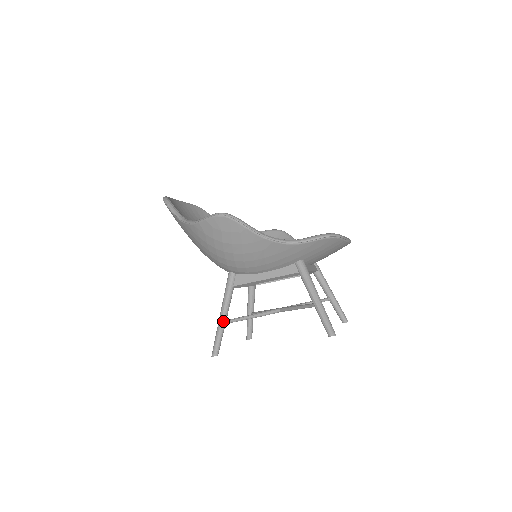
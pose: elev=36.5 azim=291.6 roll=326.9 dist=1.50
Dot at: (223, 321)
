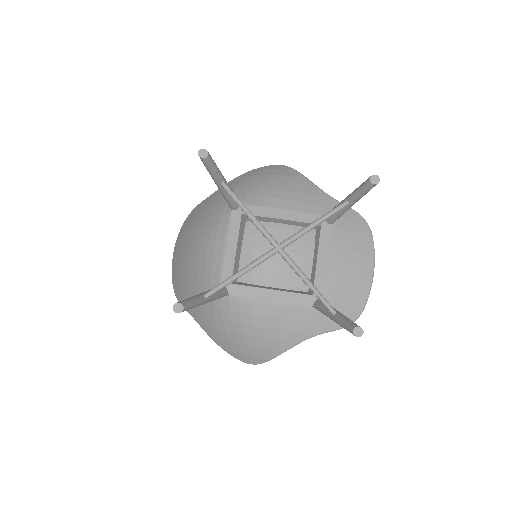
Dot at: (224, 178)
